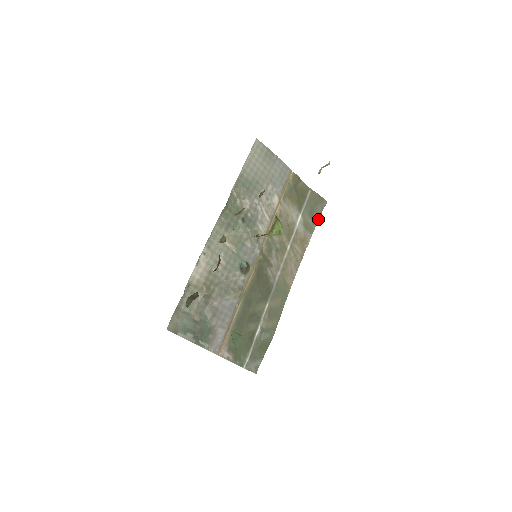
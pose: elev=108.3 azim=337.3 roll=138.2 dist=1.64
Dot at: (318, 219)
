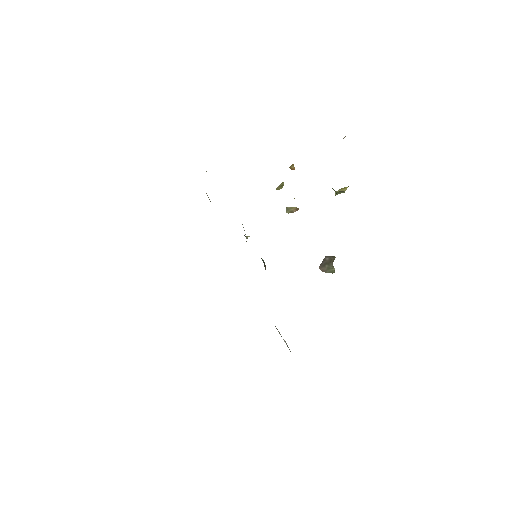
Dot at: occluded
